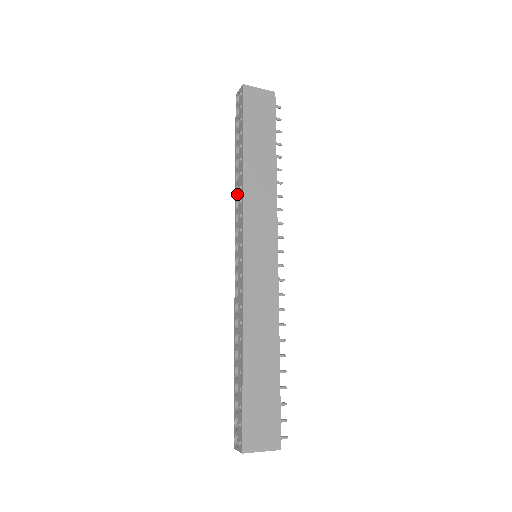
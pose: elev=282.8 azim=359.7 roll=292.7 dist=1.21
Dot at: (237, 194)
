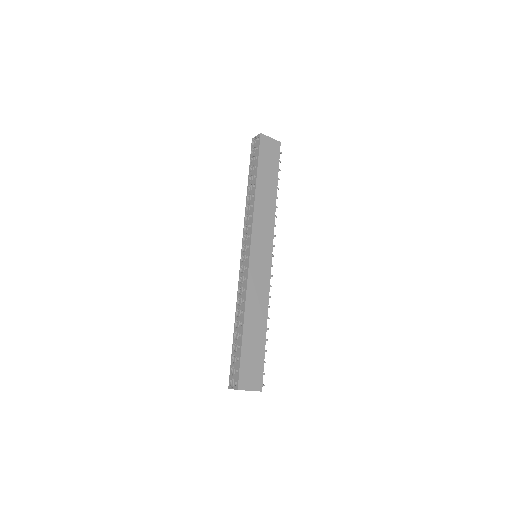
Dot at: (247, 210)
